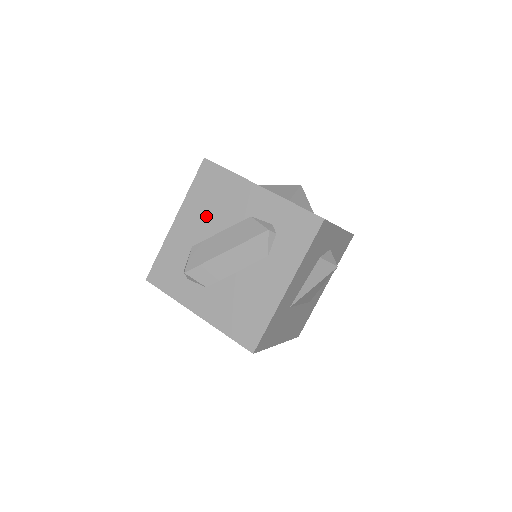
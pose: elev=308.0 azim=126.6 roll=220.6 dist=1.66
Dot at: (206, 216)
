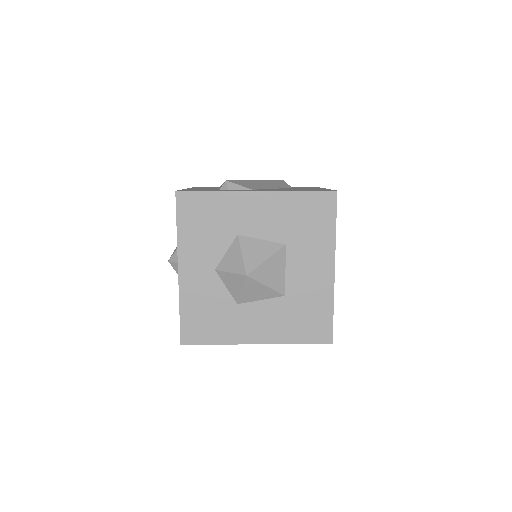
Dot at: occluded
